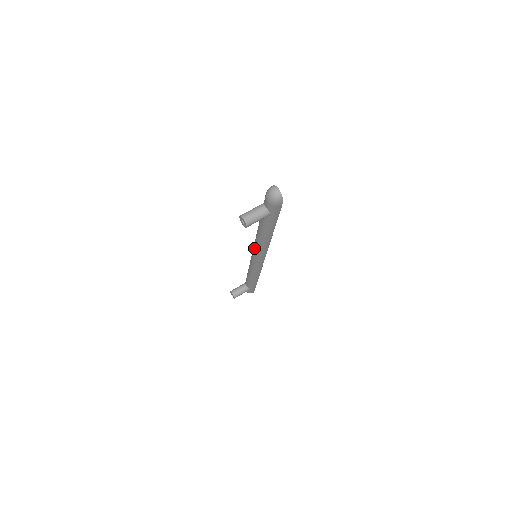
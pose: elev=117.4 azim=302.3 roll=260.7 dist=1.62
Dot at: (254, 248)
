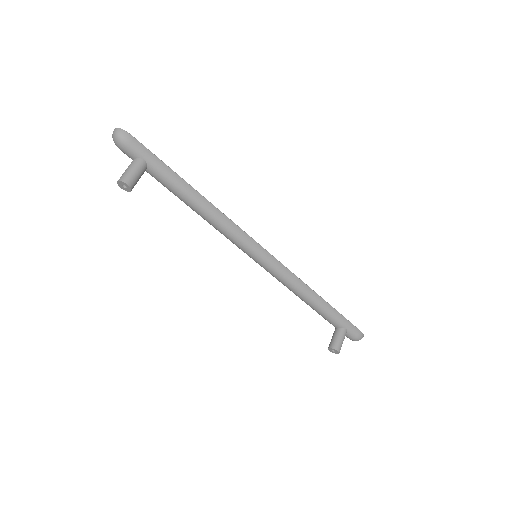
Dot at: occluded
